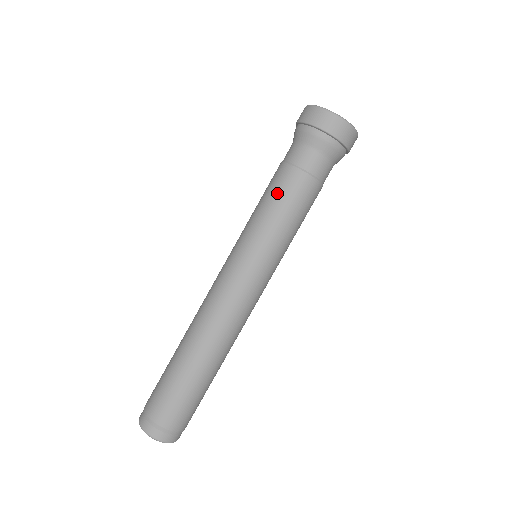
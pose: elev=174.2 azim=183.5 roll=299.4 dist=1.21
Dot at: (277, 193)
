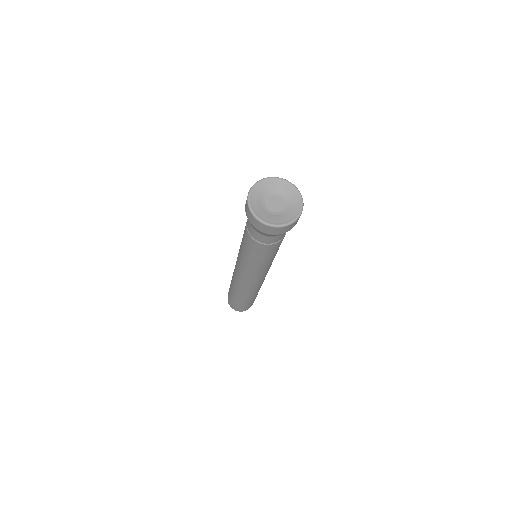
Dot at: (243, 238)
